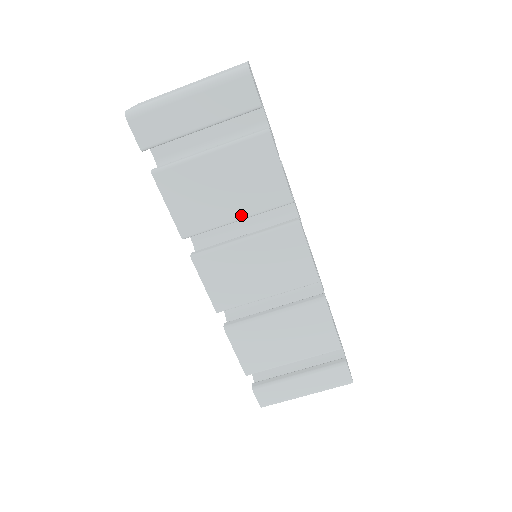
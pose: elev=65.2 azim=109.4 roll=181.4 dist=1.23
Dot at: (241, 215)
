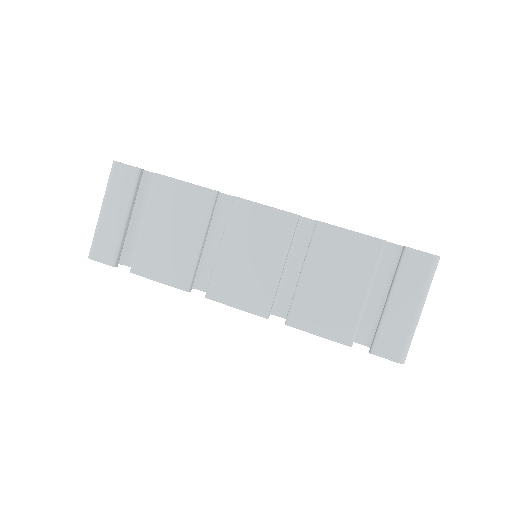
Dot at: (199, 235)
